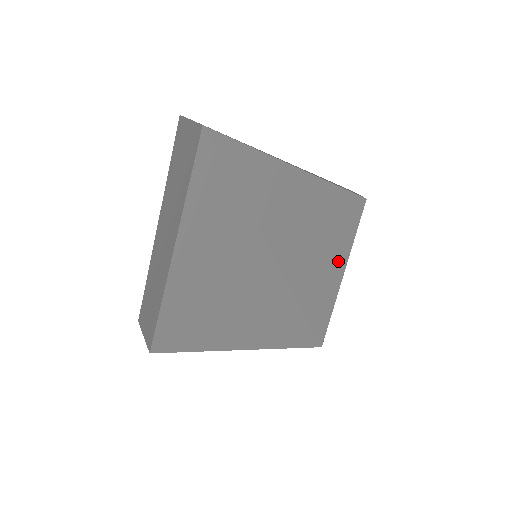
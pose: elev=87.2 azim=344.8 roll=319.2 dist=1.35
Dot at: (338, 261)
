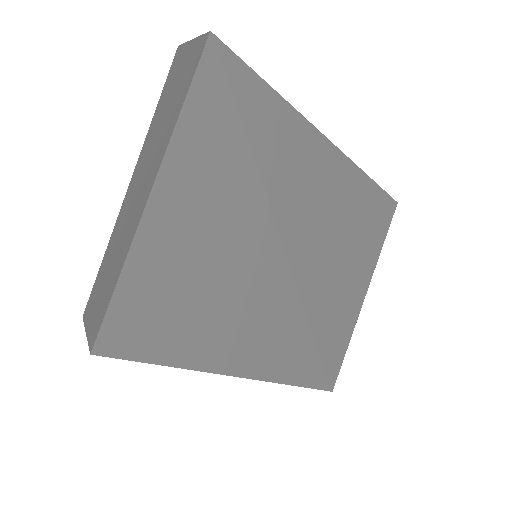
Dot at: (360, 275)
